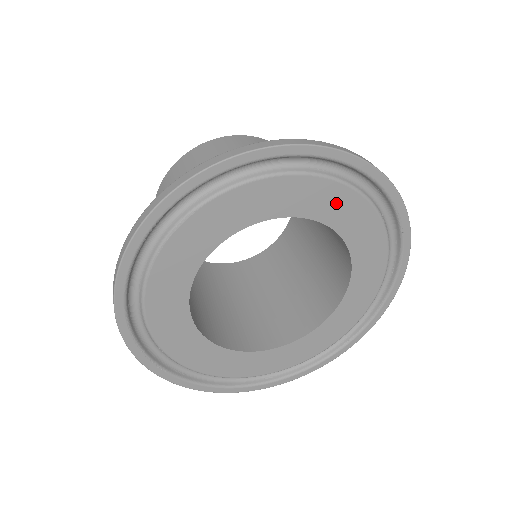
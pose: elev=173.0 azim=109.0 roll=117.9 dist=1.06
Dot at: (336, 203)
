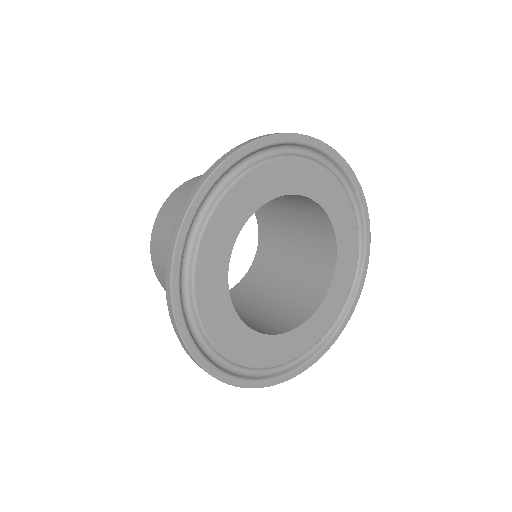
Dot at: (307, 177)
